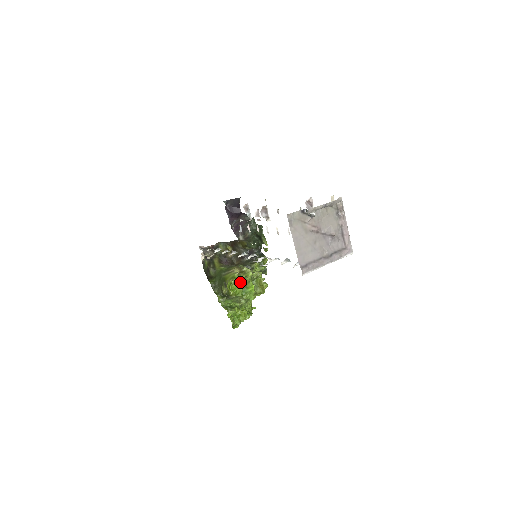
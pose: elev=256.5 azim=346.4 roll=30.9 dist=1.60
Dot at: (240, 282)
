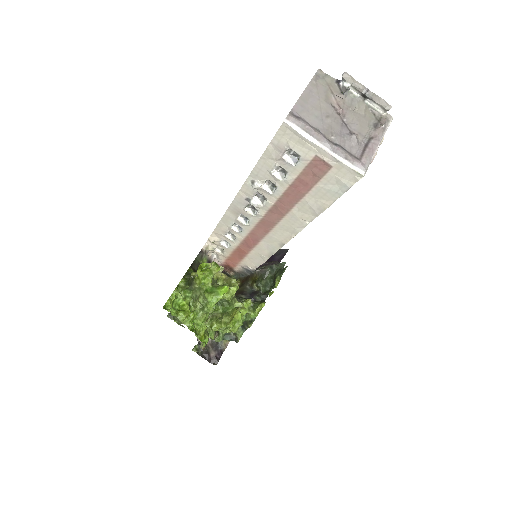
Dot at: occluded
